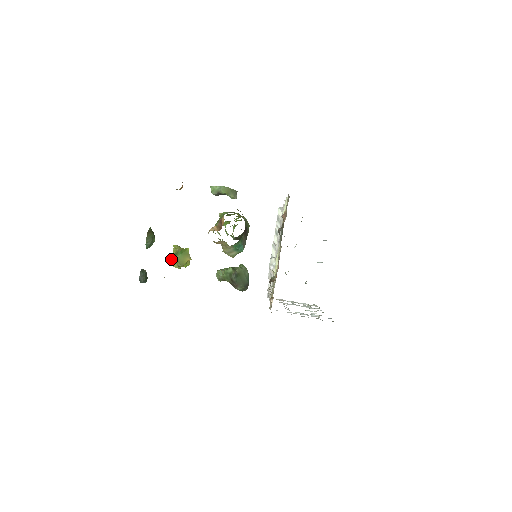
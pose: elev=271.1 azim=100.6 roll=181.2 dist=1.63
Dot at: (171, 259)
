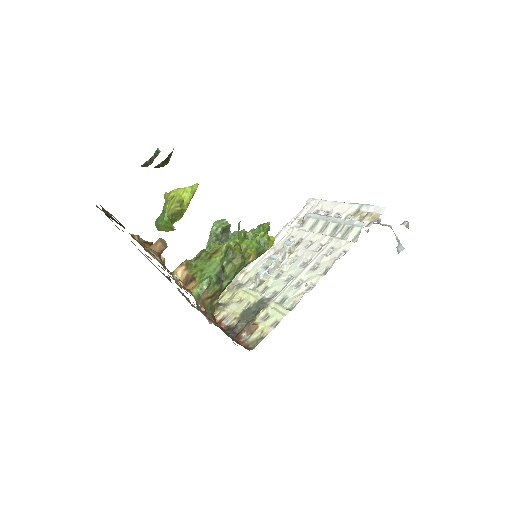
Dot at: occluded
